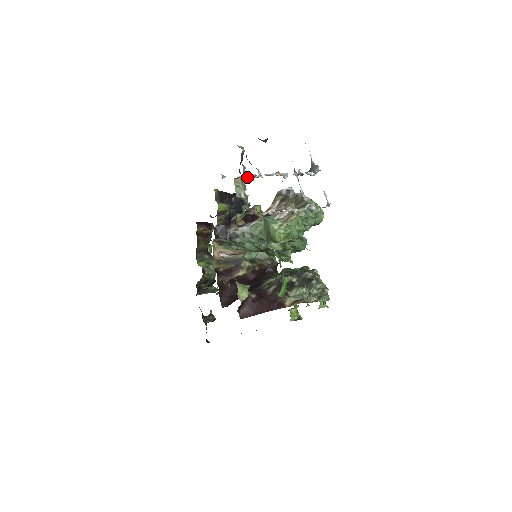
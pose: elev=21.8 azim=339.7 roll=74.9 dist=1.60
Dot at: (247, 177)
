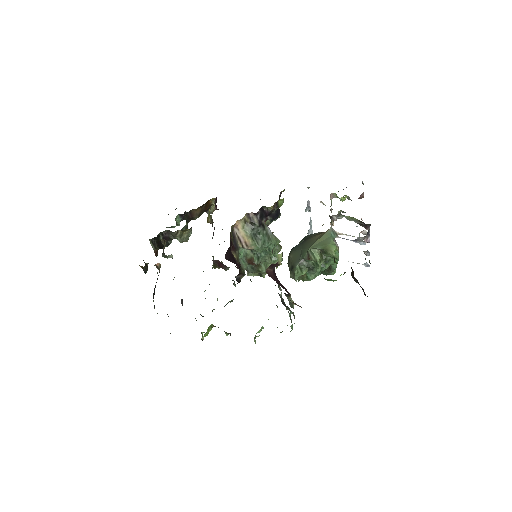
Dot at: (308, 205)
